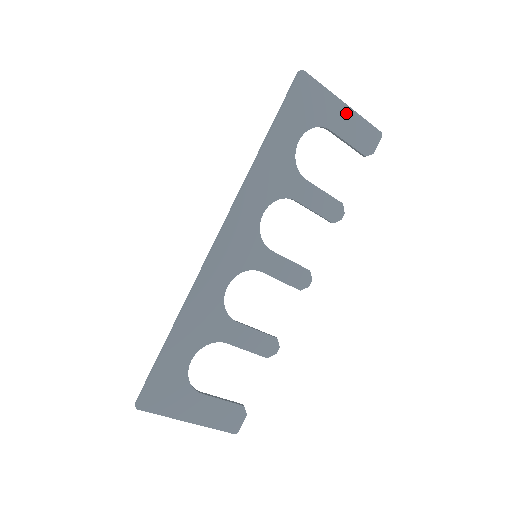
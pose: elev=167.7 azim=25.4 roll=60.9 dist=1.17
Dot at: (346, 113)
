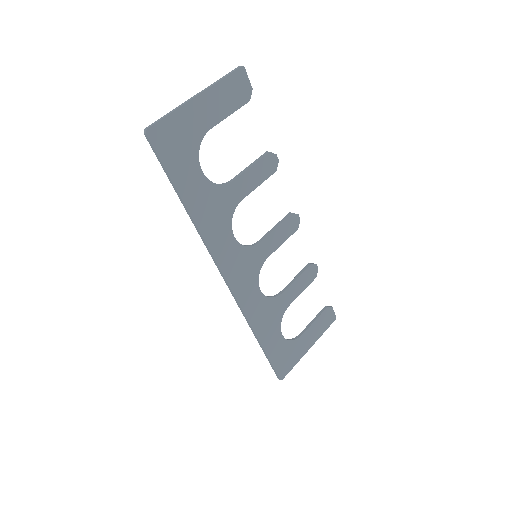
Dot at: (206, 100)
